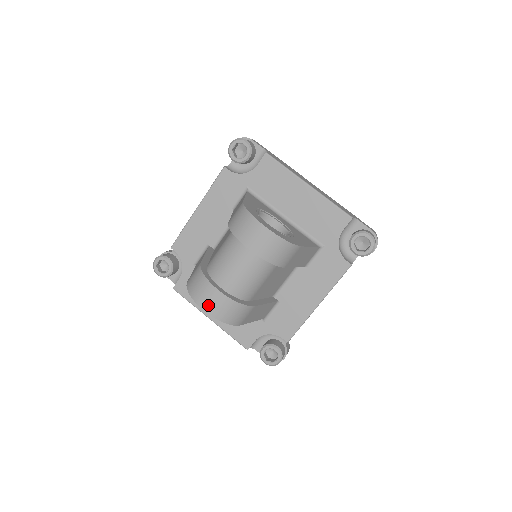
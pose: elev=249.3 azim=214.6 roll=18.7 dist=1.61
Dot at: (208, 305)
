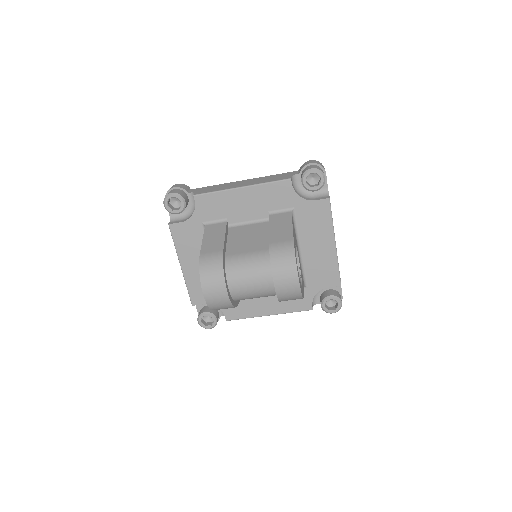
Dot at: (210, 293)
